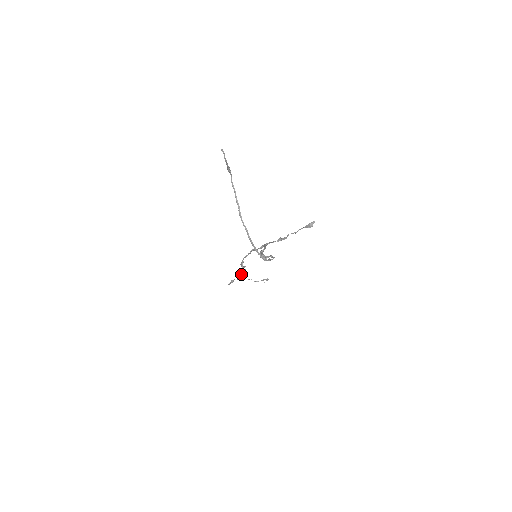
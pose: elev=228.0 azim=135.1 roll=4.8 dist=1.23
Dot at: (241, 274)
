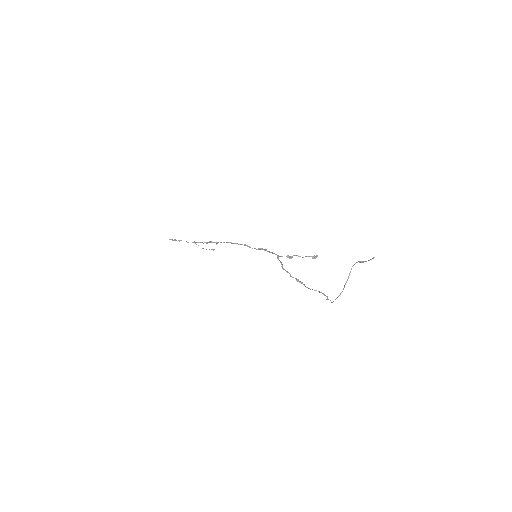
Dot at: occluded
